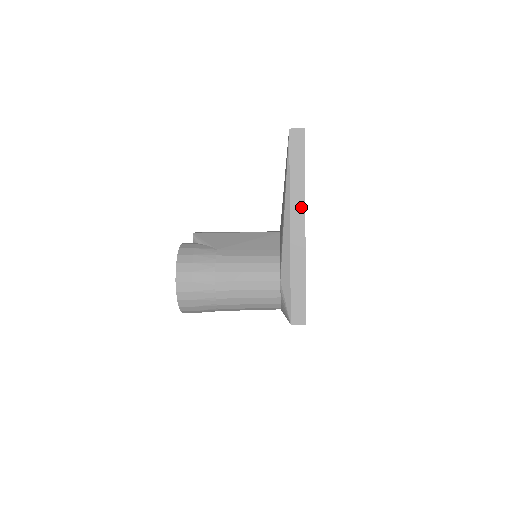
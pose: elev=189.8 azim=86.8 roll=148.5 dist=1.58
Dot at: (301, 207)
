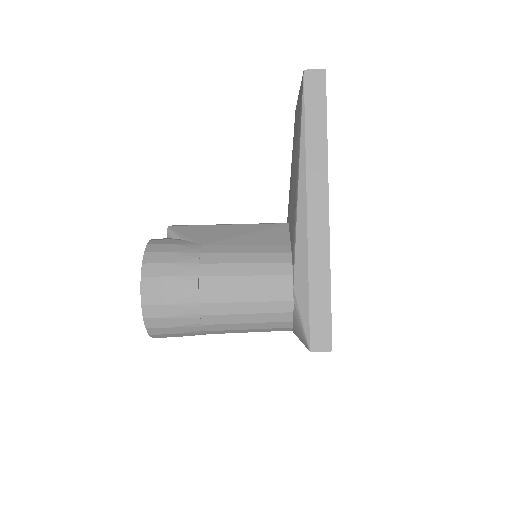
Dot at: (322, 180)
